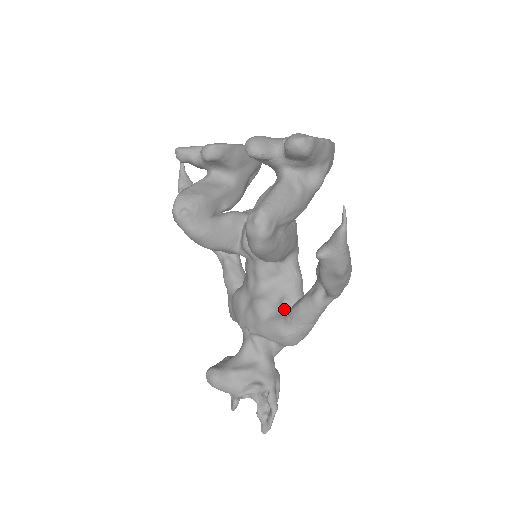
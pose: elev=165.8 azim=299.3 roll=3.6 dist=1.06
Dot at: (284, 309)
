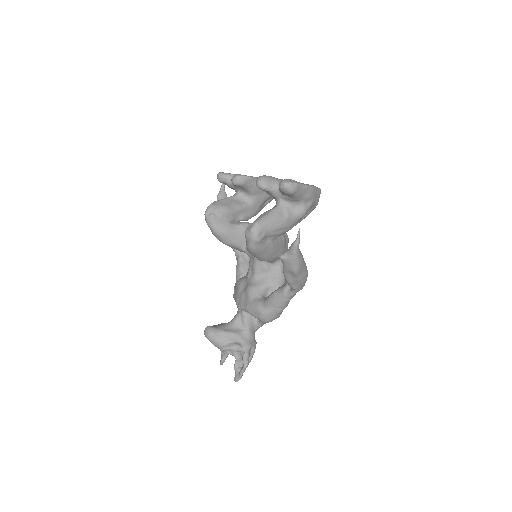
Dot at: occluded
